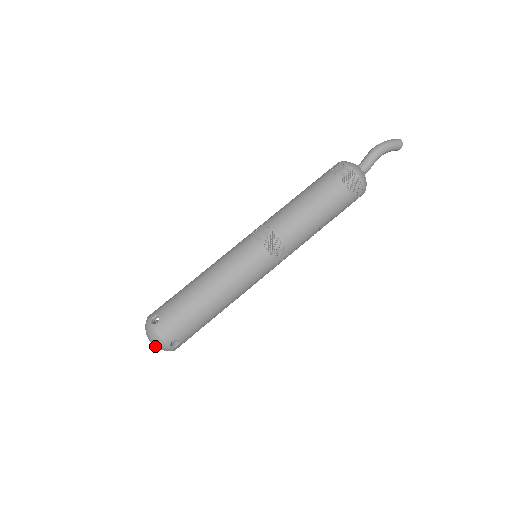
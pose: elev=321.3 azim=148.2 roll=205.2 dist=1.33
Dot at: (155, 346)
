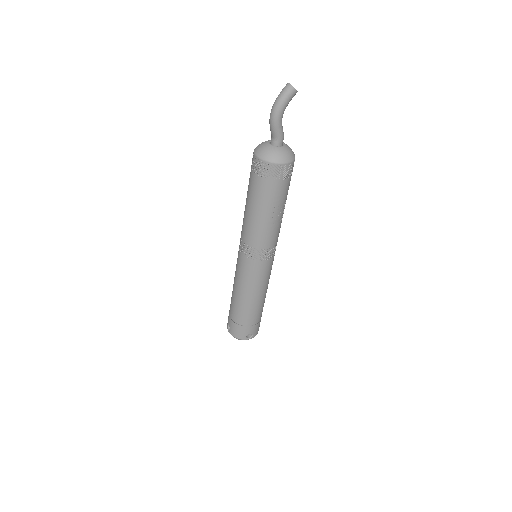
Dot at: occluded
